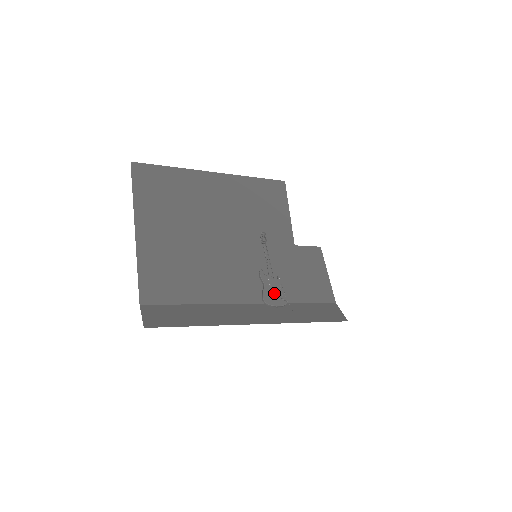
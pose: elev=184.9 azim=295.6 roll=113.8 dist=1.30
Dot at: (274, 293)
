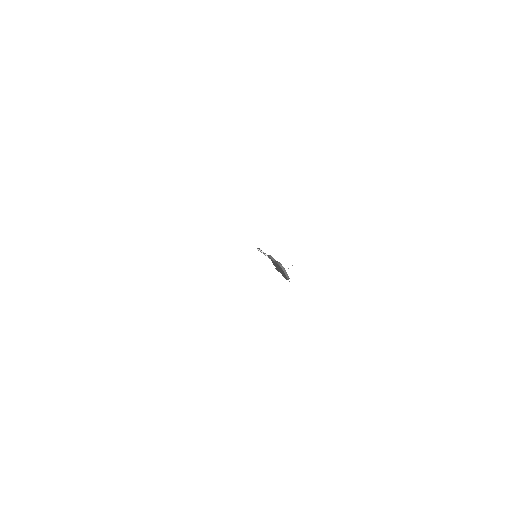
Dot at: occluded
